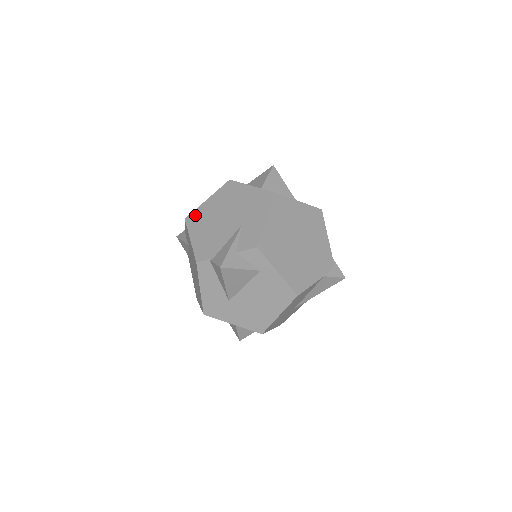
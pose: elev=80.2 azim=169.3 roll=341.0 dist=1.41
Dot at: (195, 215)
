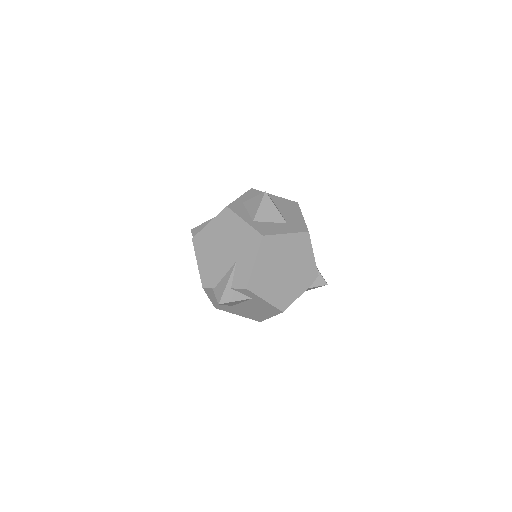
Dot at: (200, 238)
